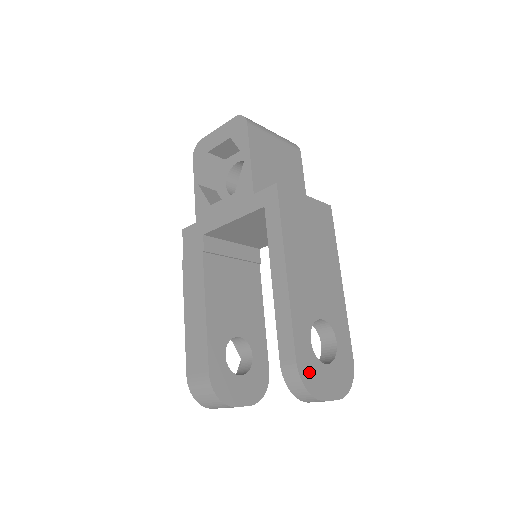
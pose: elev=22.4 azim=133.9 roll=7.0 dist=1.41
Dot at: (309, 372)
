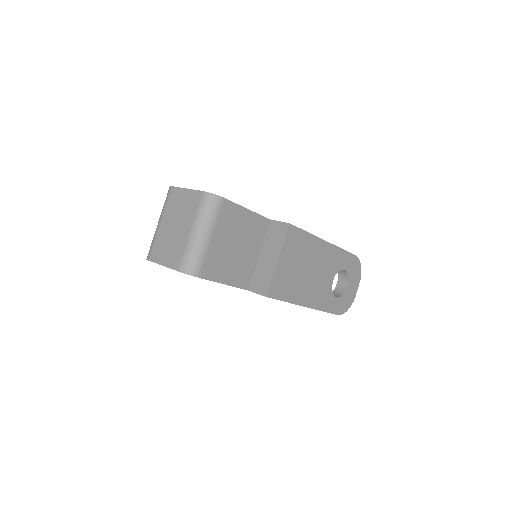
Dot at: (344, 305)
